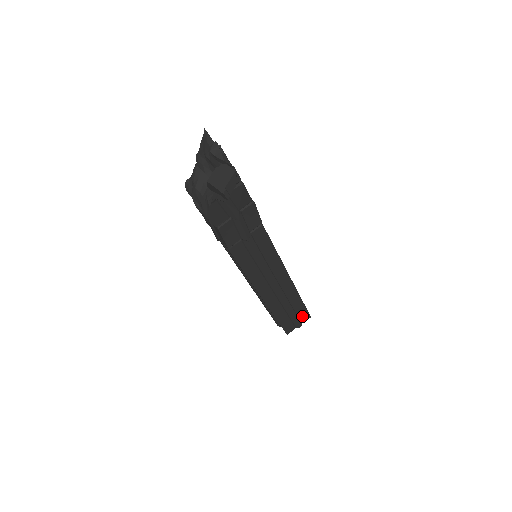
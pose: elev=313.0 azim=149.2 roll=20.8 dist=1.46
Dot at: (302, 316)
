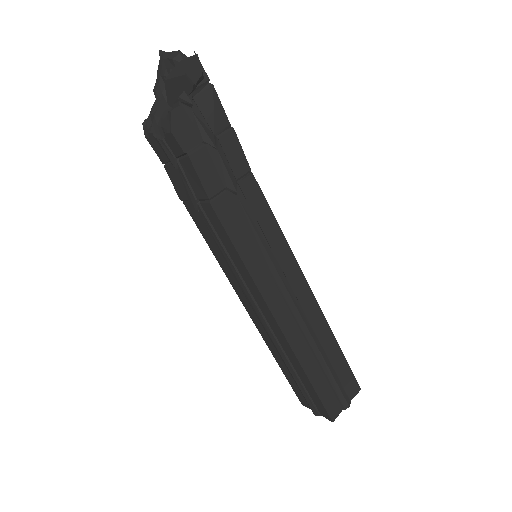
Dot at: (347, 384)
